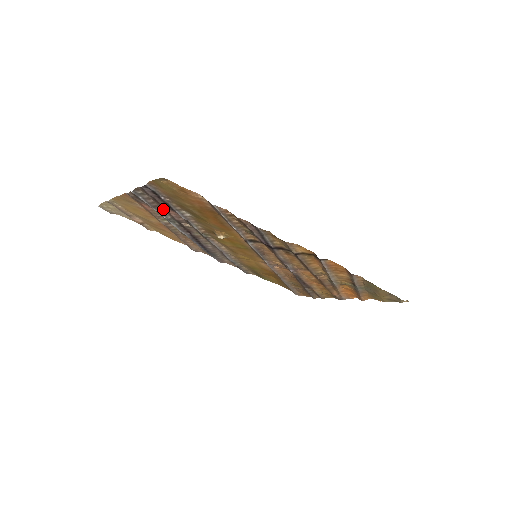
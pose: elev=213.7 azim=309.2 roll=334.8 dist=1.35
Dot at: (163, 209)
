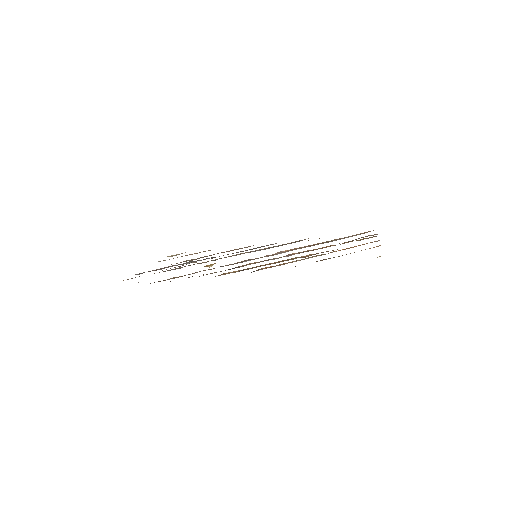
Dot at: (168, 267)
